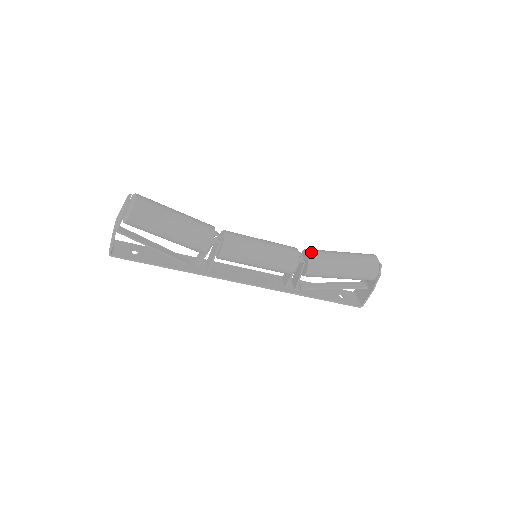
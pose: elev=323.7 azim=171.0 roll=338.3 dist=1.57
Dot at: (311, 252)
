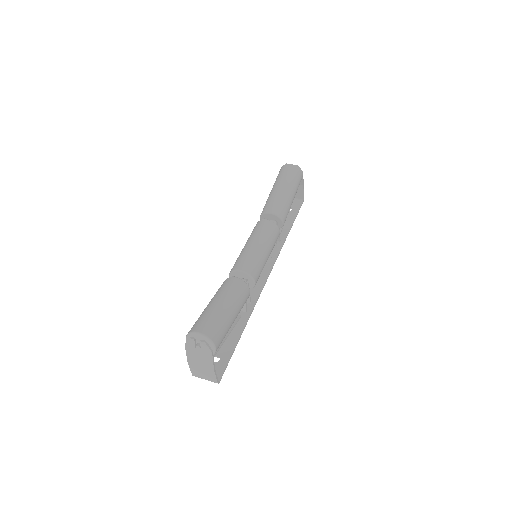
Dot at: (272, 211)
